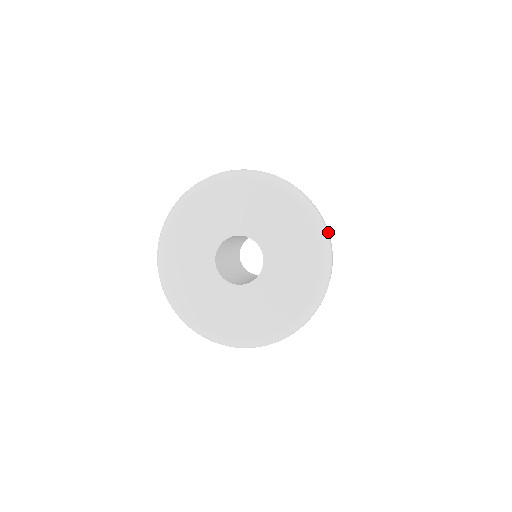
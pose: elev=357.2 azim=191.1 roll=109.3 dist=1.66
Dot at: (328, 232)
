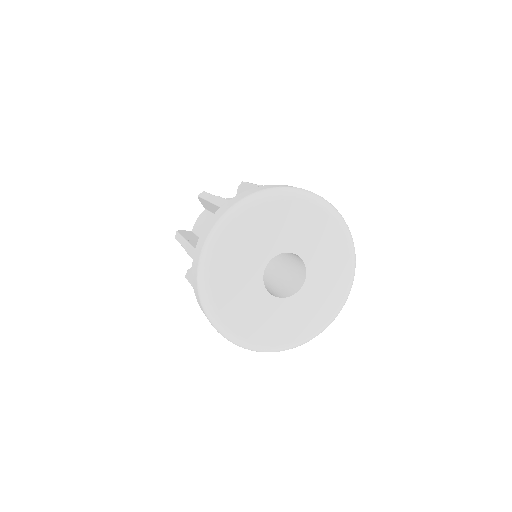
Dot at: occluded
